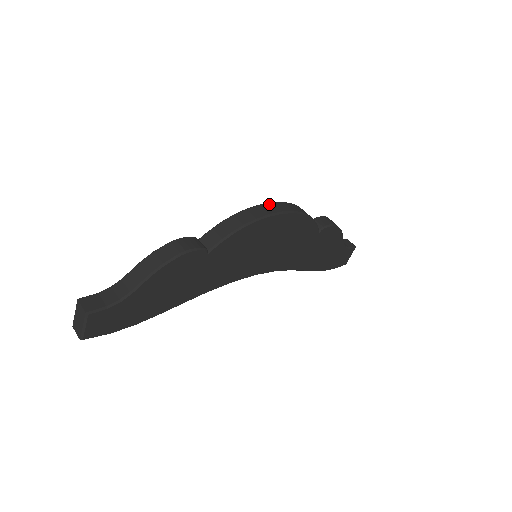
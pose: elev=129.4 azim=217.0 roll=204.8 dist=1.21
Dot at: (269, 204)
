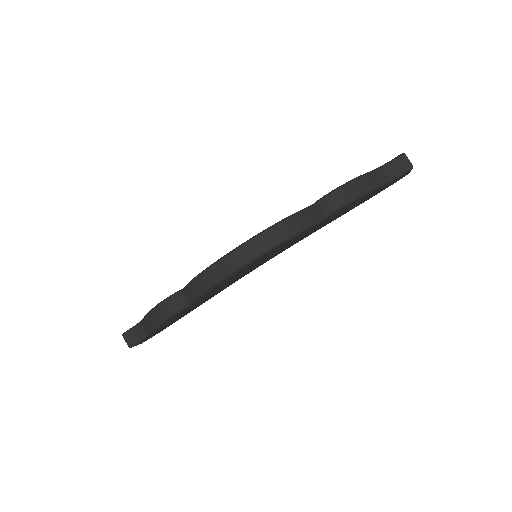
Dot at: (234, 253)
